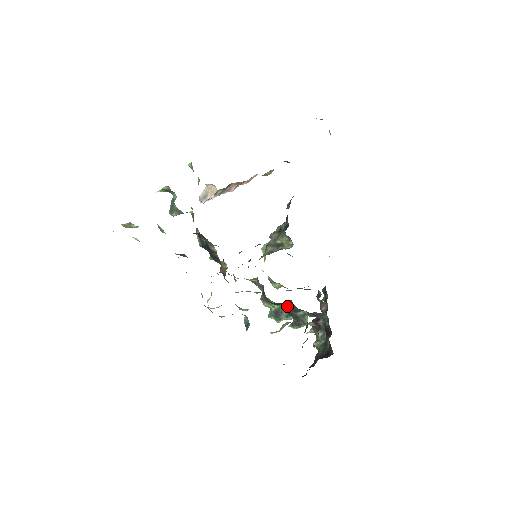
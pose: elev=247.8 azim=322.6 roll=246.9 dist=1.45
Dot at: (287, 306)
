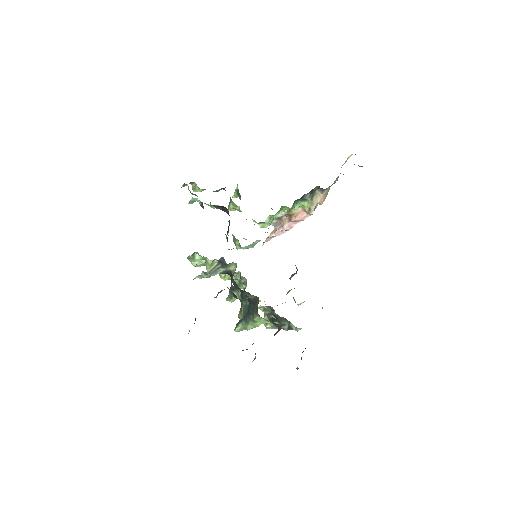
Dot at: (247, 308)
